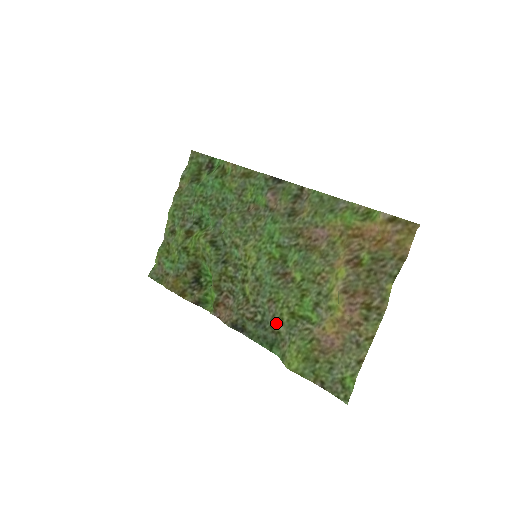
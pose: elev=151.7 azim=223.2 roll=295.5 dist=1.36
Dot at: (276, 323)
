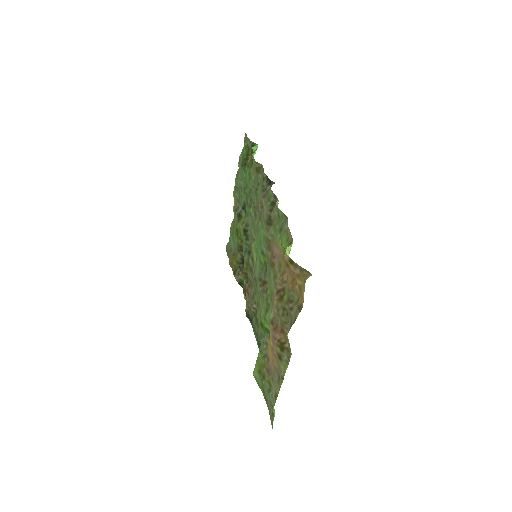
Dot at: occluded
